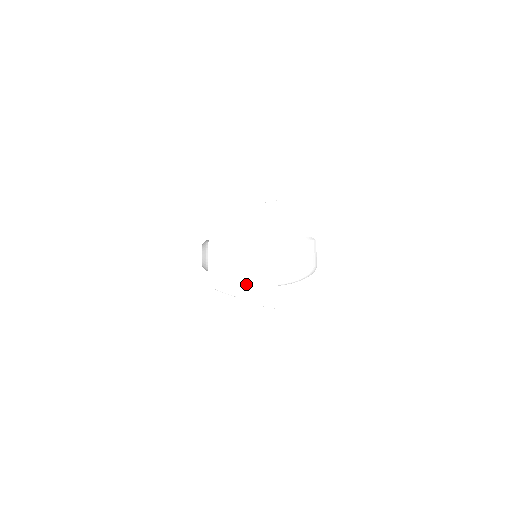
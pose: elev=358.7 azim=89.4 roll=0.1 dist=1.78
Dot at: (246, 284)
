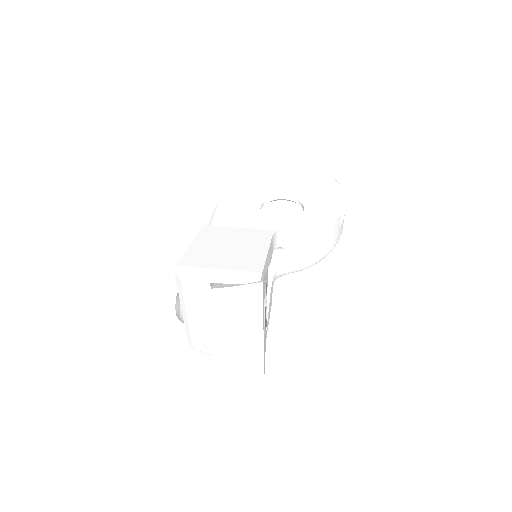
Dot at: (228, 353)
